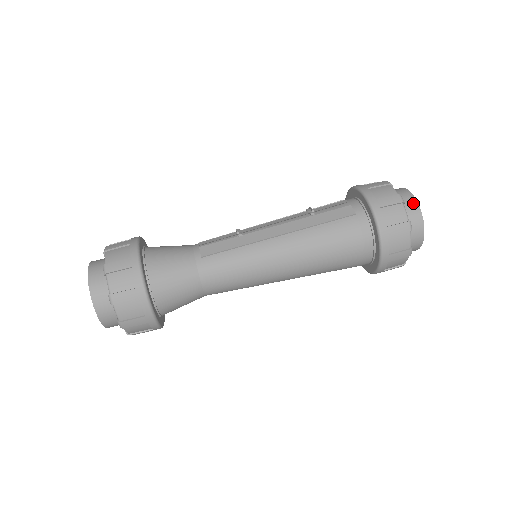
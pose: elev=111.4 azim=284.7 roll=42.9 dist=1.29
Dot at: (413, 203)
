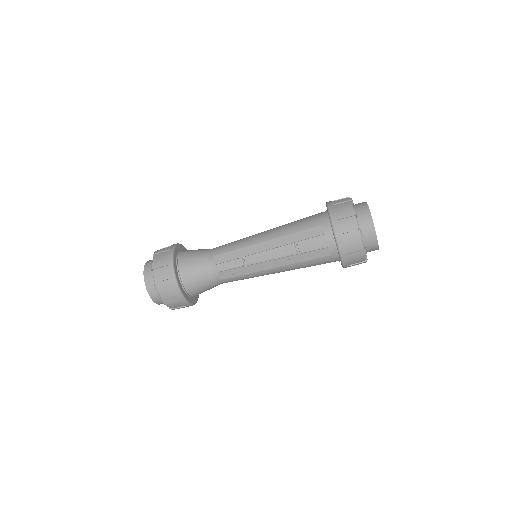
Dot at: (374, 244)
